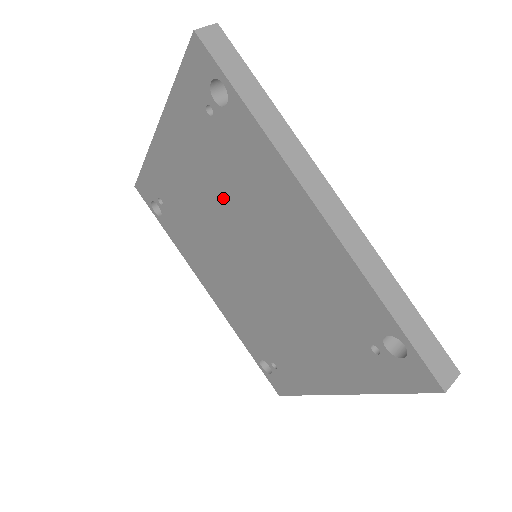
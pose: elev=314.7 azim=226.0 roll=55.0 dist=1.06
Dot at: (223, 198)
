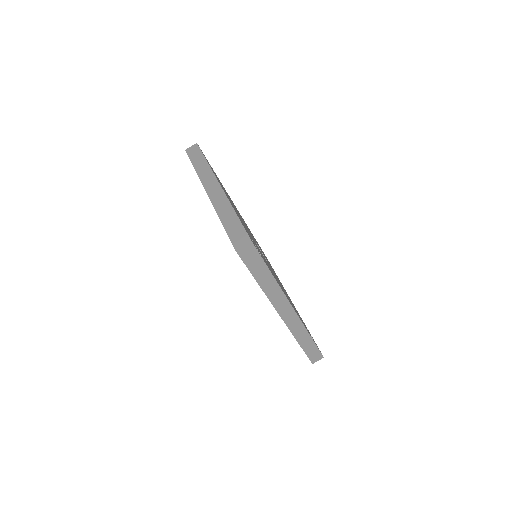
Dot at: occluded
